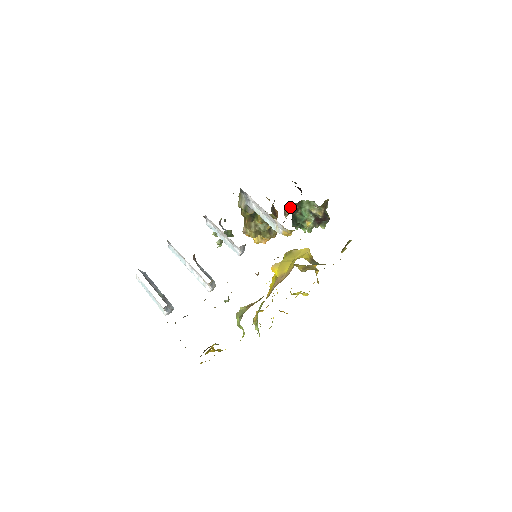
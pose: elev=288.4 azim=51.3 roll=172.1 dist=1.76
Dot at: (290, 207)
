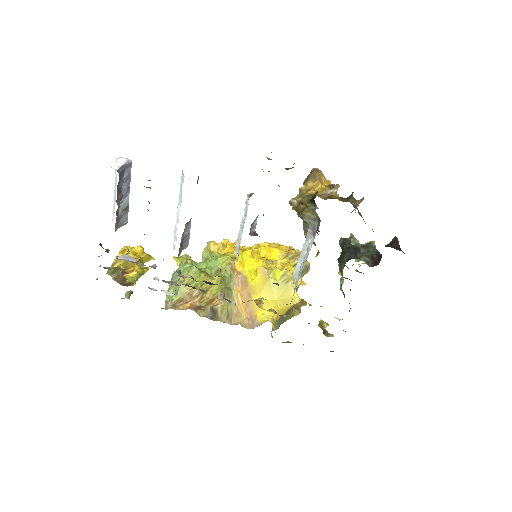
Dot at: occluded
